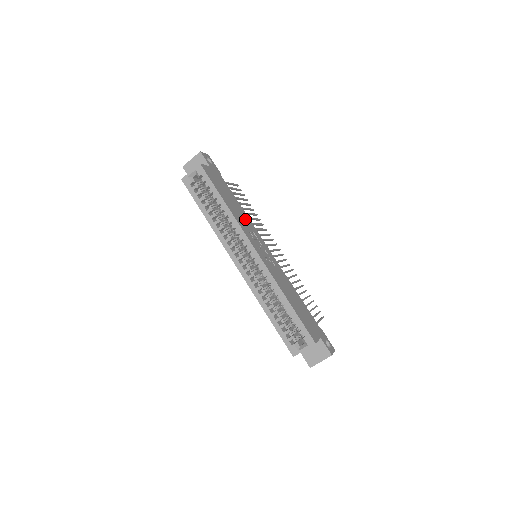
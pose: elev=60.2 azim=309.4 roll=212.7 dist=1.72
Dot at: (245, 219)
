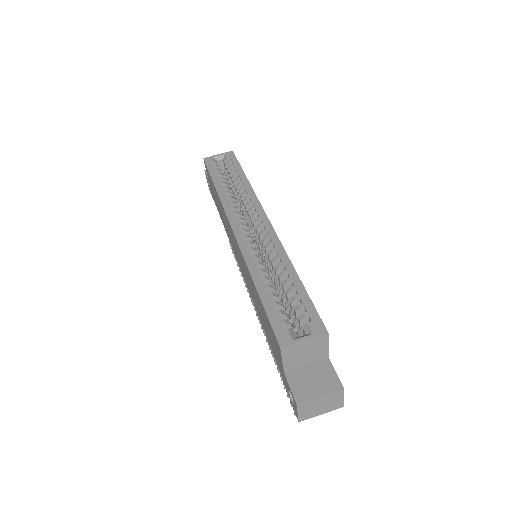
Dot at: occluded
